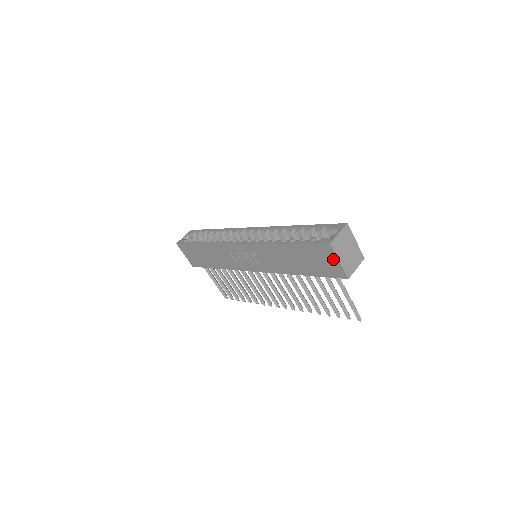
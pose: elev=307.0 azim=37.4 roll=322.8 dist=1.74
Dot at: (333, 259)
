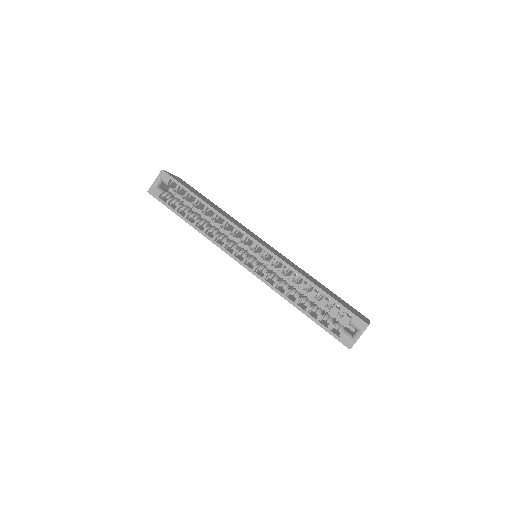
Dot at: occluded
